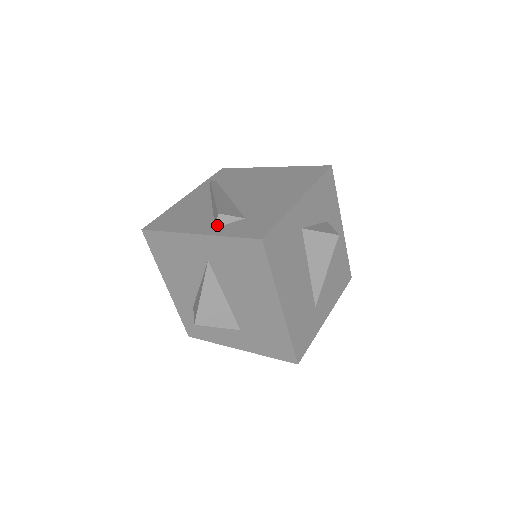
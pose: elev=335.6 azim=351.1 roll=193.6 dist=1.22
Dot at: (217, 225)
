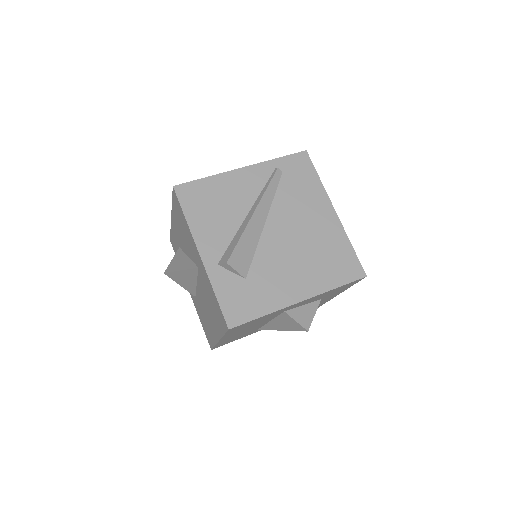
Dot at: (221, 265)
